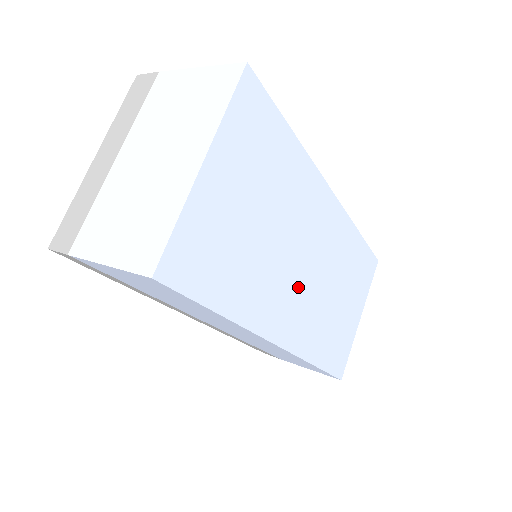
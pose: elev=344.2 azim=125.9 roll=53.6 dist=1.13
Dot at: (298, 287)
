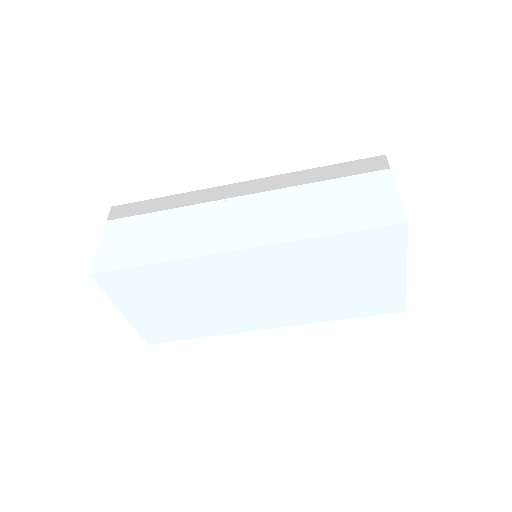
Dot at: (258, 305)
